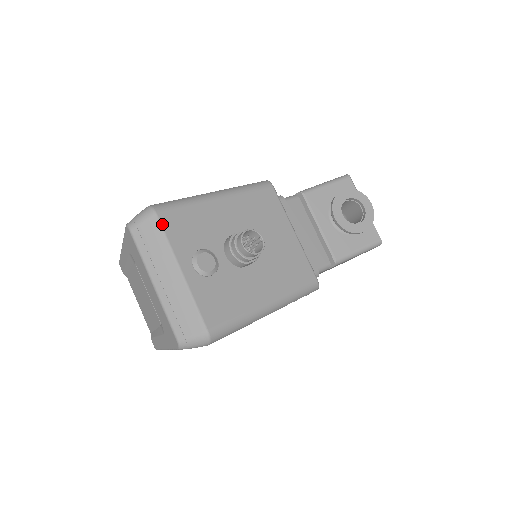
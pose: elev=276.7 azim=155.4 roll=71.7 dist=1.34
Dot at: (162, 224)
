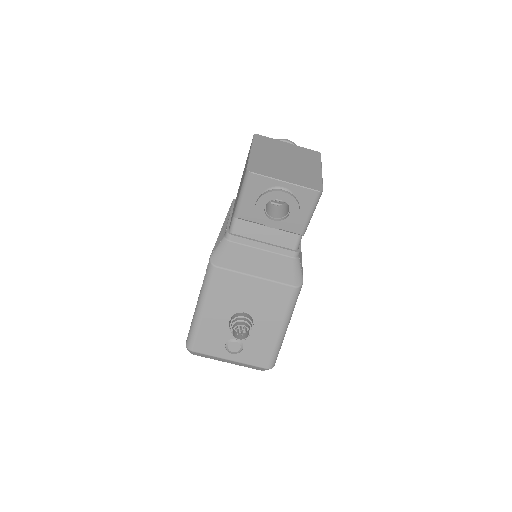
Dot at: (200, 352)
